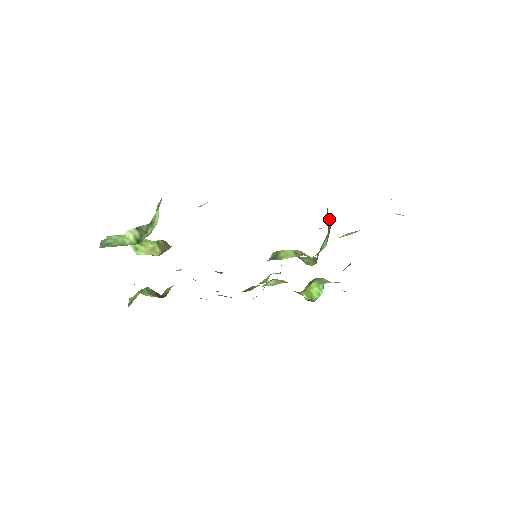
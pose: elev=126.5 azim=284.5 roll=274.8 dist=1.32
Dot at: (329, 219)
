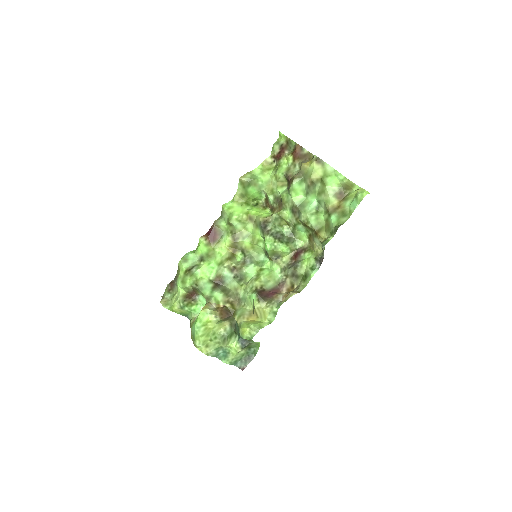
Dot at: (309, 227)
